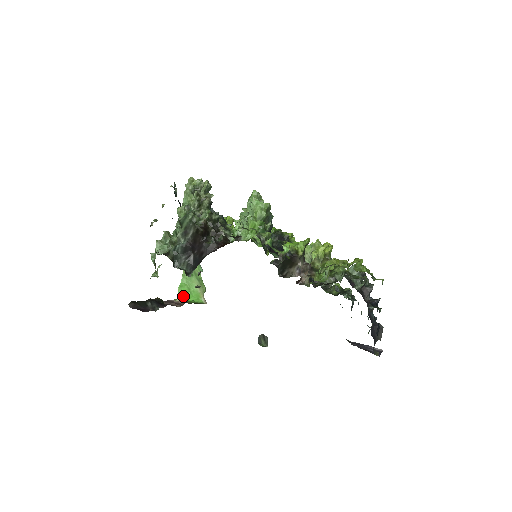
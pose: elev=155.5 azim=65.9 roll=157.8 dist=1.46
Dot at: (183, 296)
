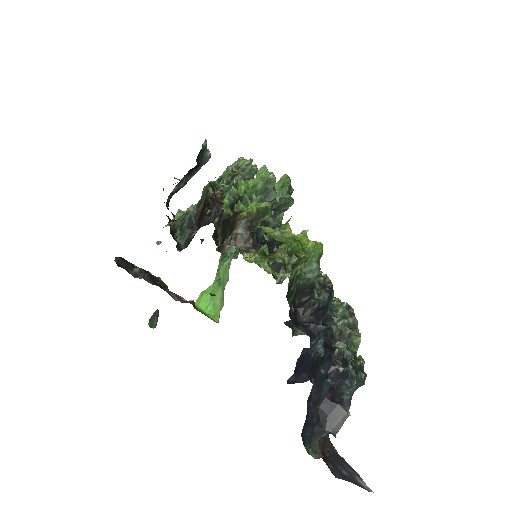
Dot at: (201, 304)
